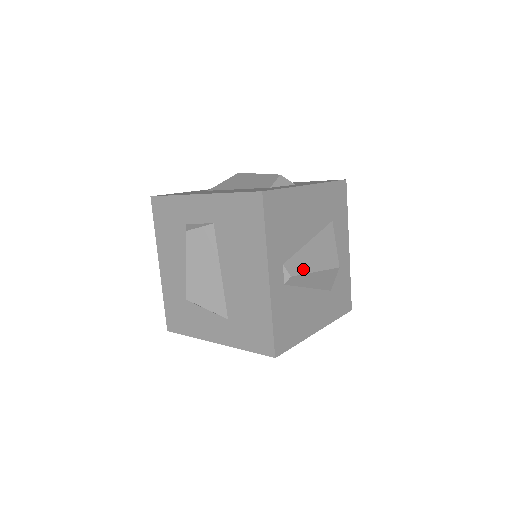
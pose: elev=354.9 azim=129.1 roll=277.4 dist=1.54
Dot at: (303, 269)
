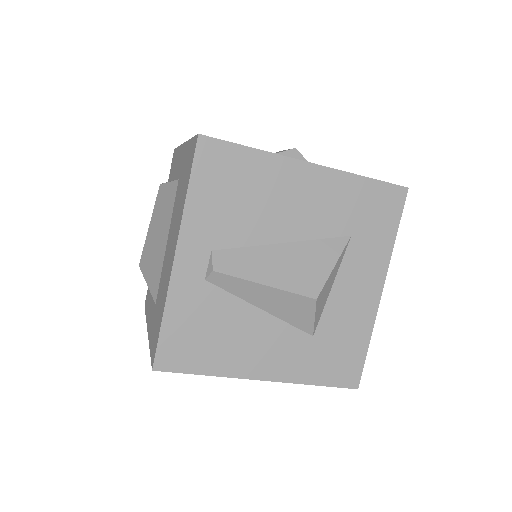
Dot at: (243, 271)
